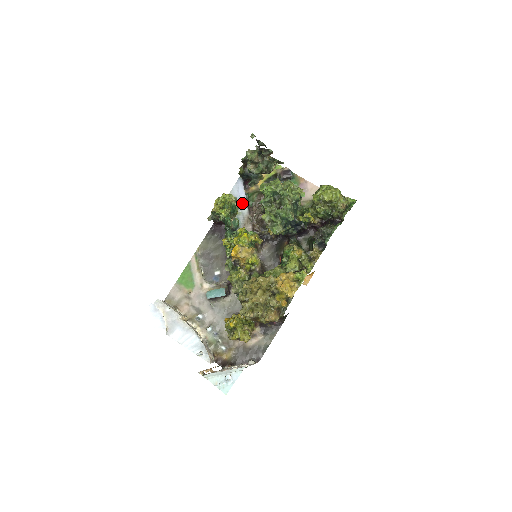
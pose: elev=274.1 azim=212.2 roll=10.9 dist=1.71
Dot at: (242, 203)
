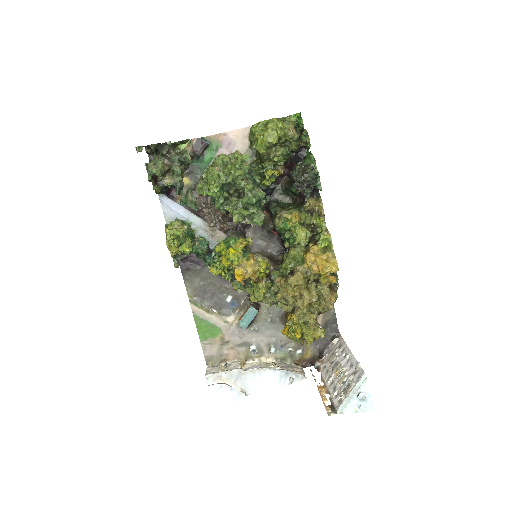
Dot at: (188, 218)
